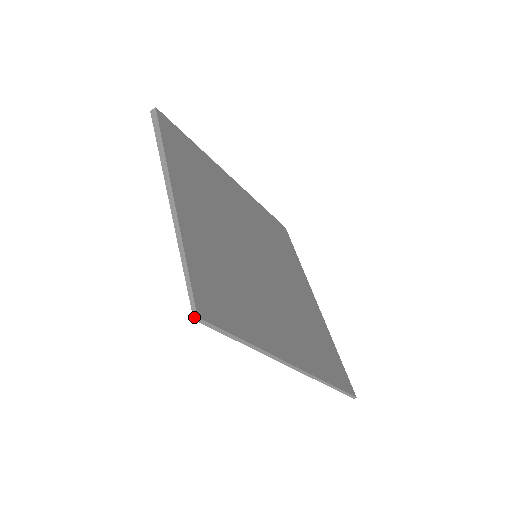
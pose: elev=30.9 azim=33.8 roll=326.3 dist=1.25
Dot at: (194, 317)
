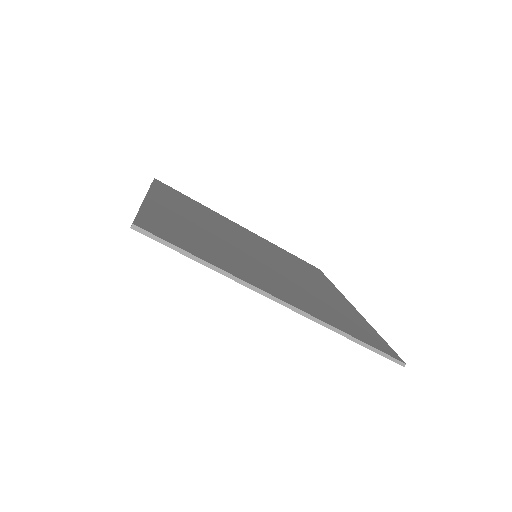
Dot at: (131, 226)
